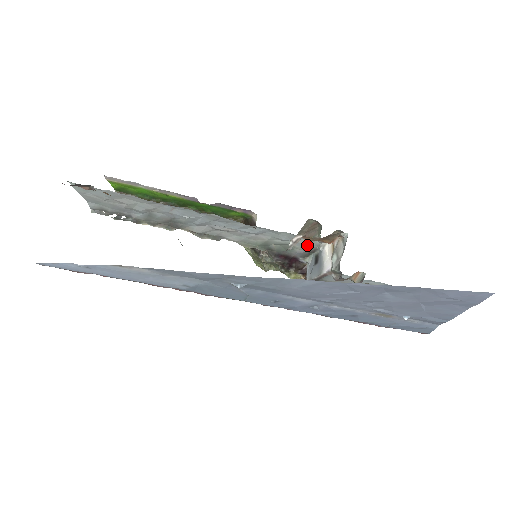
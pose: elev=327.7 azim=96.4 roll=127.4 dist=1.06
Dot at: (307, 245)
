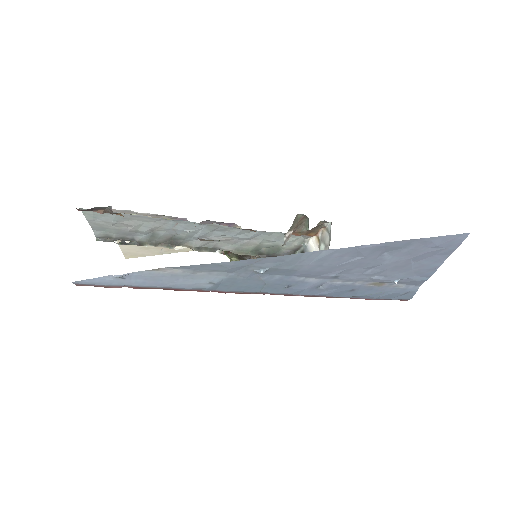
Dot at: (293, 243)
